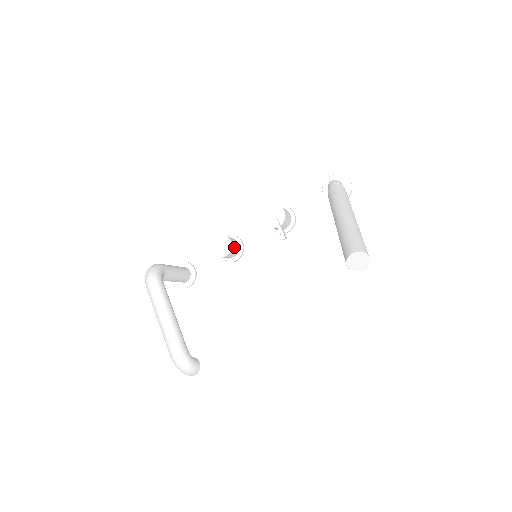
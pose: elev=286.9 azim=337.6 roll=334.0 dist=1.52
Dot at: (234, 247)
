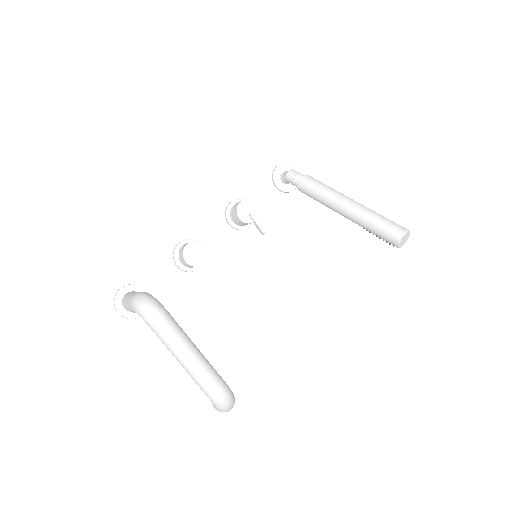
Dot at: occluded
